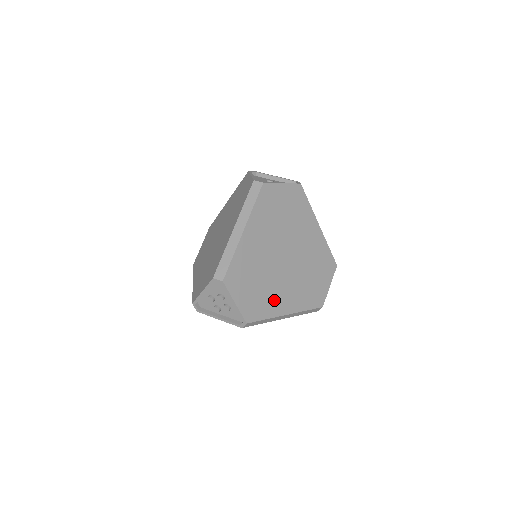
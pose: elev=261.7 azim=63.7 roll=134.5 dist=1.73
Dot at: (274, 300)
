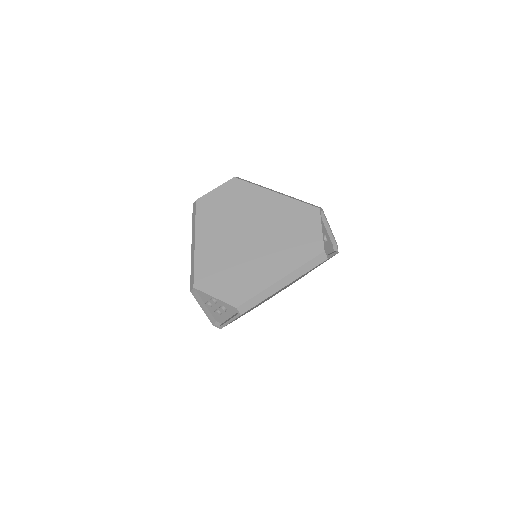
Dot at: occluded
